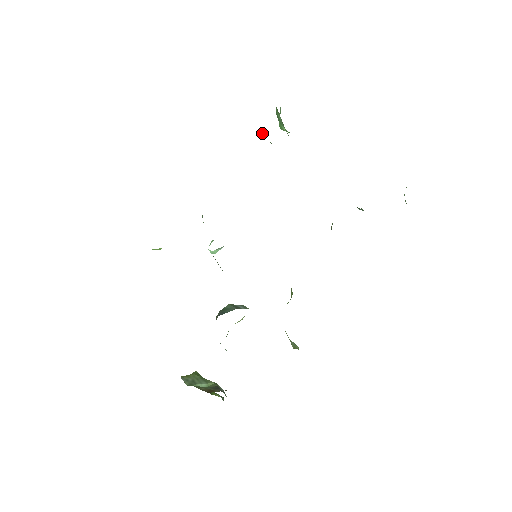
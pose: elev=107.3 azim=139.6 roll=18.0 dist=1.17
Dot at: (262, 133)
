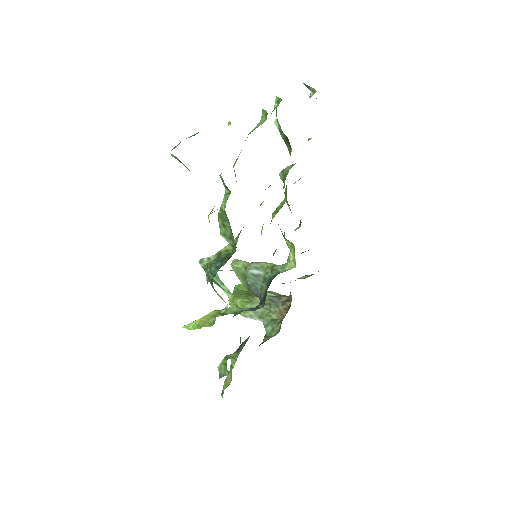
Dot at: occluded
